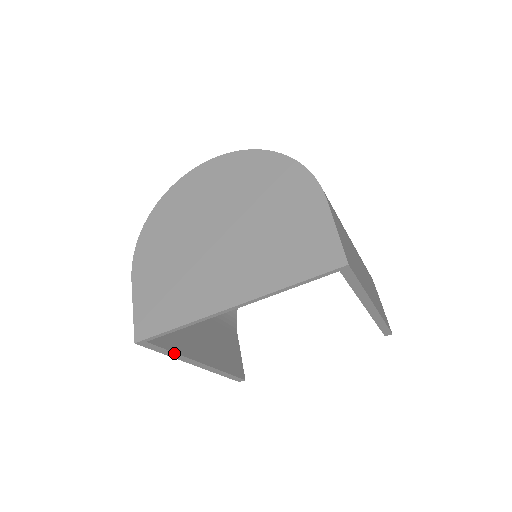
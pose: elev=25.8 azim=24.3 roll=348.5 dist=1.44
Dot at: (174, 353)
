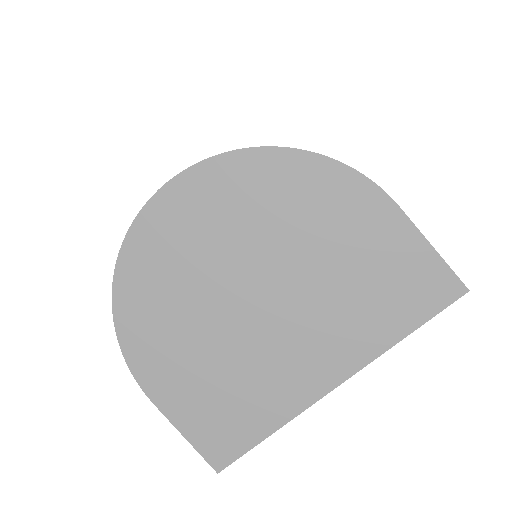
Dot at: occluded
